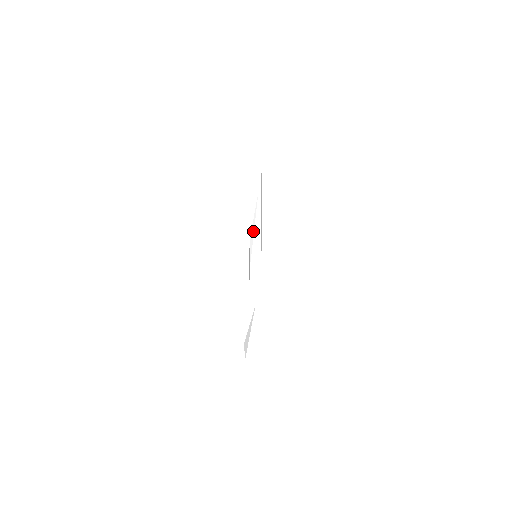
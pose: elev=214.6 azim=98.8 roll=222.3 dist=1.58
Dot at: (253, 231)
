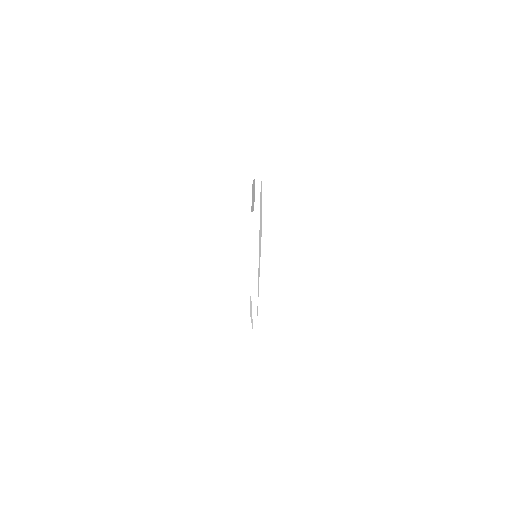
Dot at: occluded
